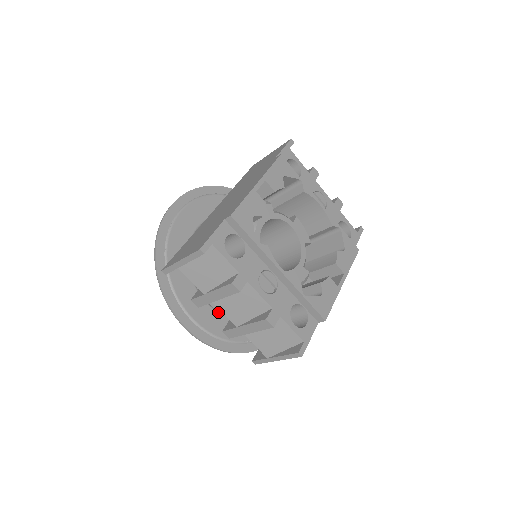
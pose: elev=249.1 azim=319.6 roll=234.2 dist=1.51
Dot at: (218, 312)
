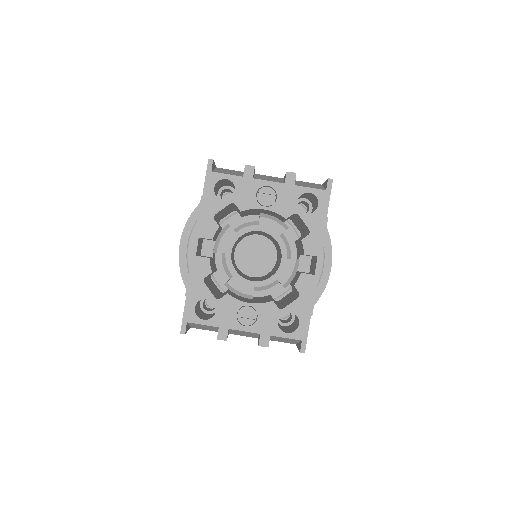
Dot at: occluded
